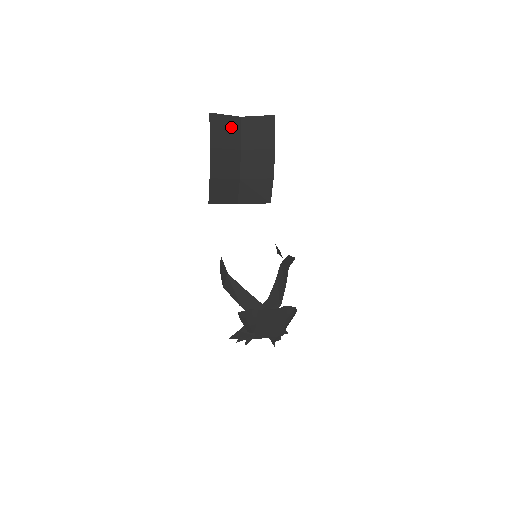
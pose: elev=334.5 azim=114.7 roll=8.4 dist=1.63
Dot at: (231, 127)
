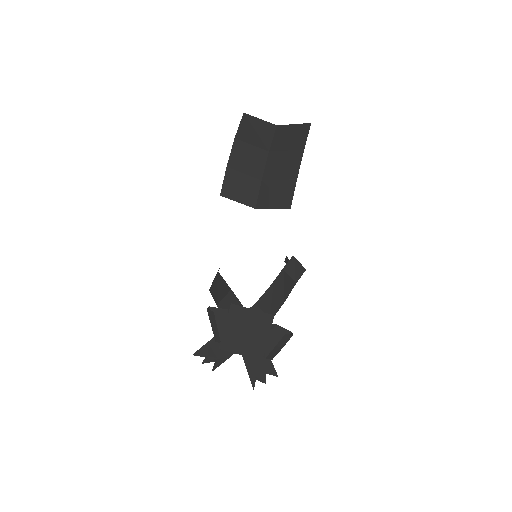
Dot at: (264, 130)
